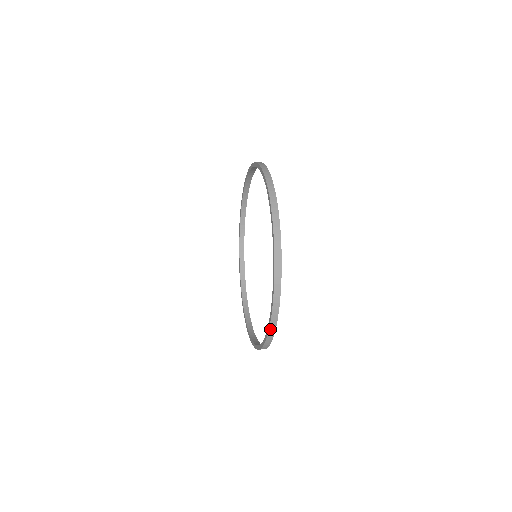
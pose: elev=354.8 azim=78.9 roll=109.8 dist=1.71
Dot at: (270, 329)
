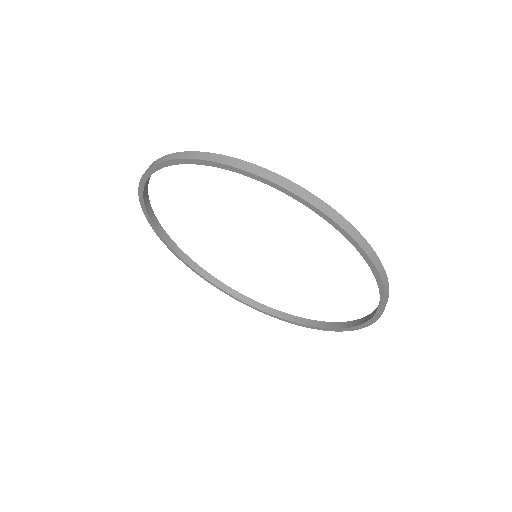
Dot at: occluded
